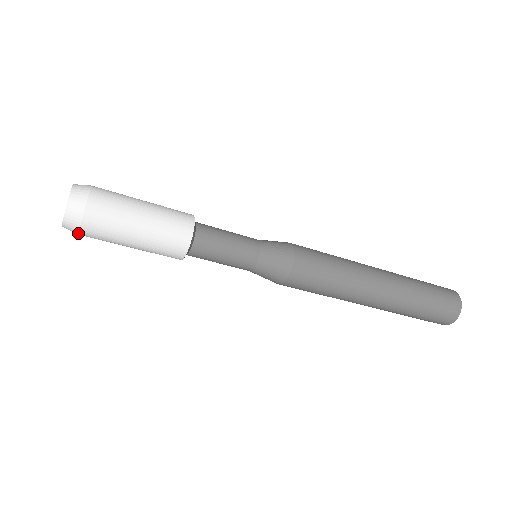
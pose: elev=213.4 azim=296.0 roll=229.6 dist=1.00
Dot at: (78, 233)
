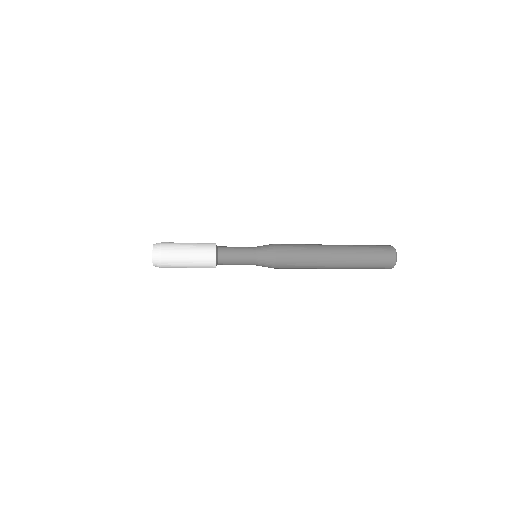
Dot at: occluded
